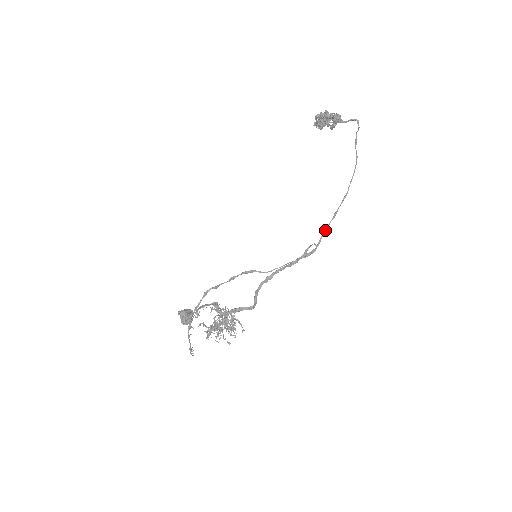
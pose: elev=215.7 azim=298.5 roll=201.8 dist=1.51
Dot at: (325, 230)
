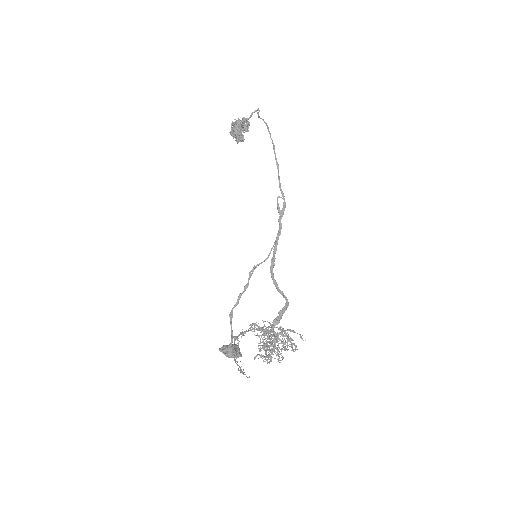
Dot at: (279, 182)
